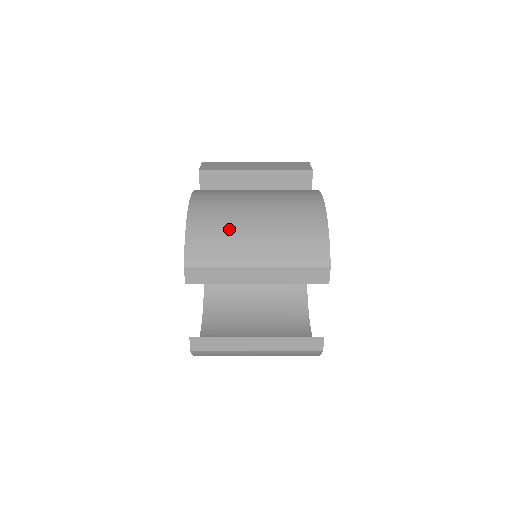
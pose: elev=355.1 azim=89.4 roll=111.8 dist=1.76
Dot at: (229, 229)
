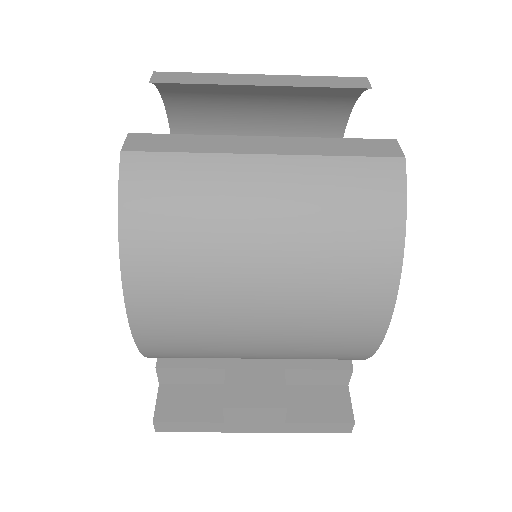
Dot at: occluded
